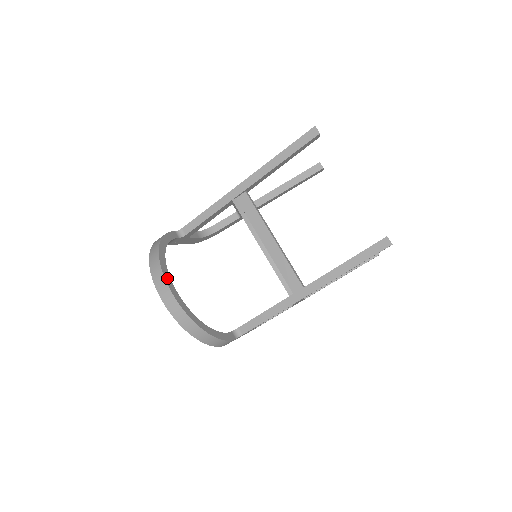
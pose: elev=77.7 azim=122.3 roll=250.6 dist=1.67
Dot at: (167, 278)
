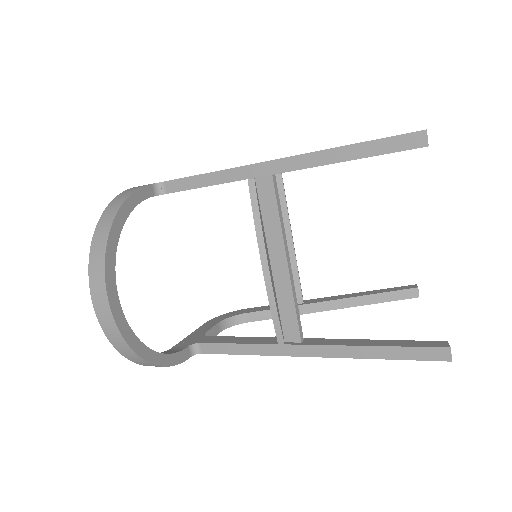
Dot at: (110, 280)
